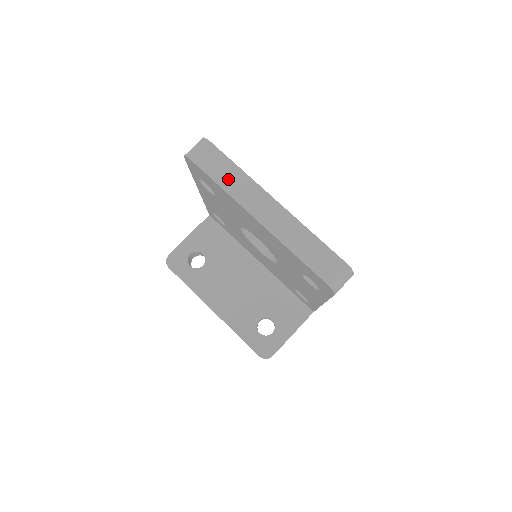
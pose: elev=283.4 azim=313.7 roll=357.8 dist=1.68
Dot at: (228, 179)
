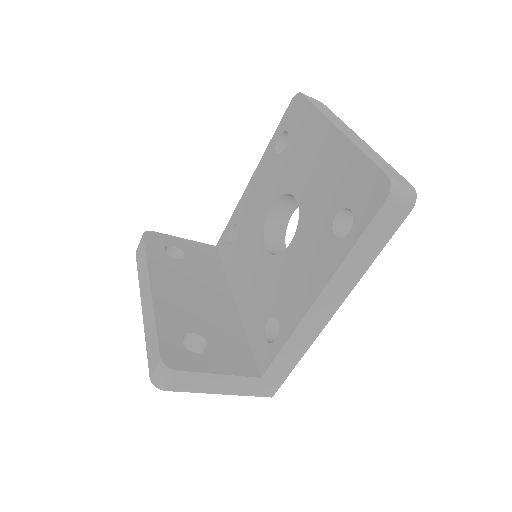
Dot at: (325, 111)
